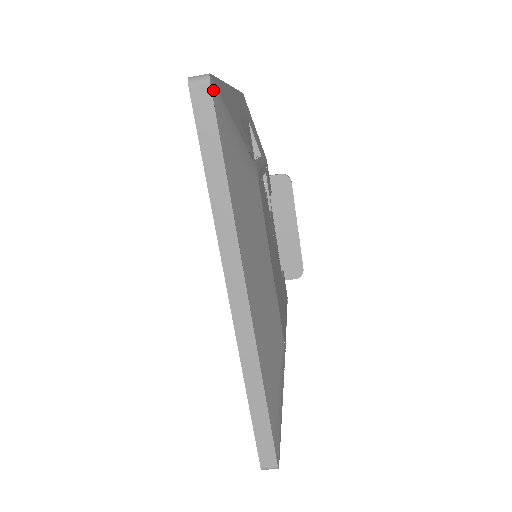
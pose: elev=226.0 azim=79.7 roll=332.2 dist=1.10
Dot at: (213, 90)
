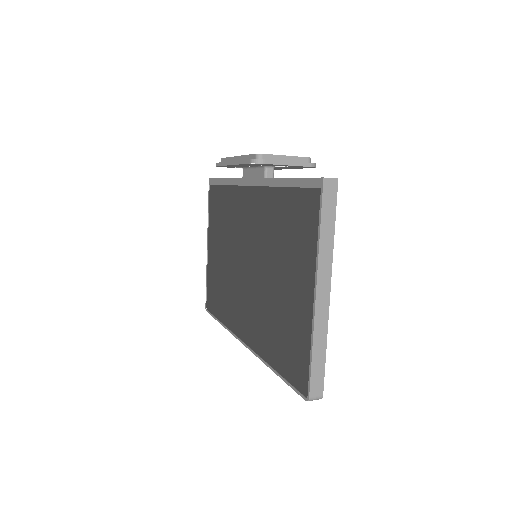
Dot at: occluded
